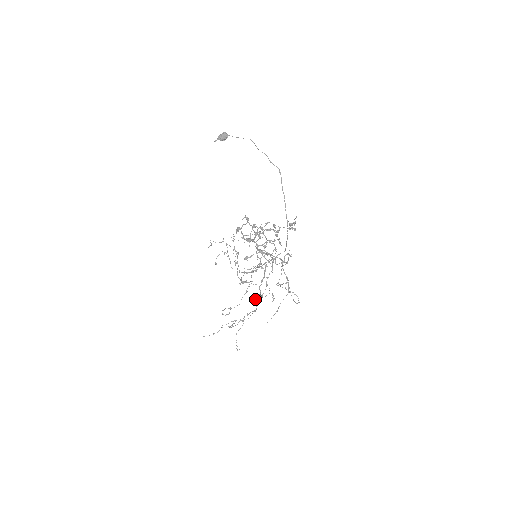
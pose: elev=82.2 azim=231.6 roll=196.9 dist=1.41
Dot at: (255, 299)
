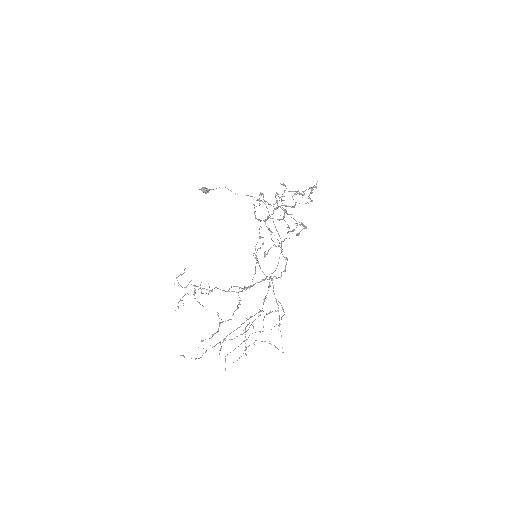
Dot at: (302, 223)
